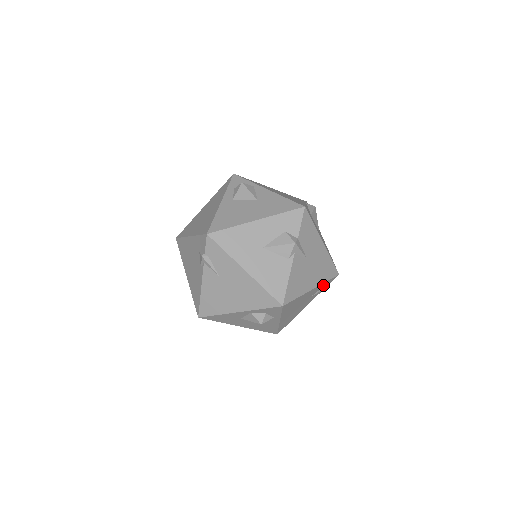
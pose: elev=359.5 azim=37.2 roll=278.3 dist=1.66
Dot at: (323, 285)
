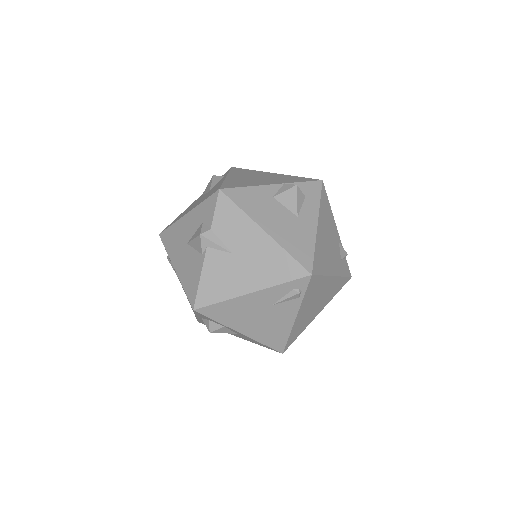
Dot at: (284, 289)
